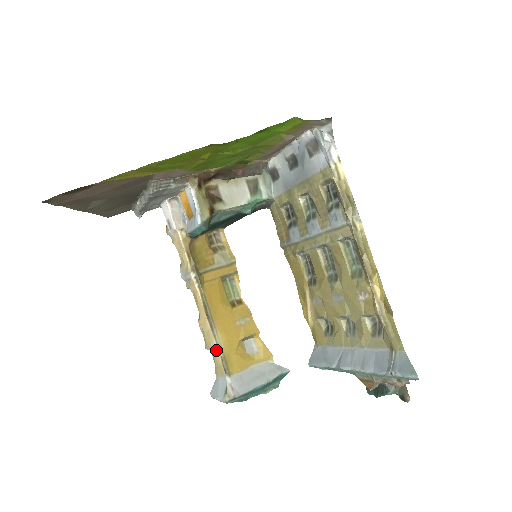
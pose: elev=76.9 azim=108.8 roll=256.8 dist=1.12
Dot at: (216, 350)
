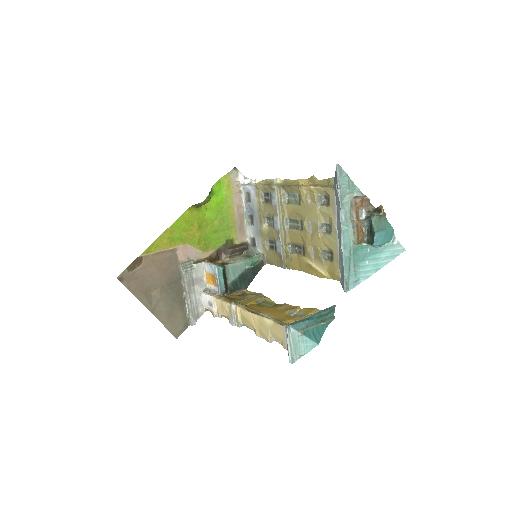
Dot at: (269, 323)
